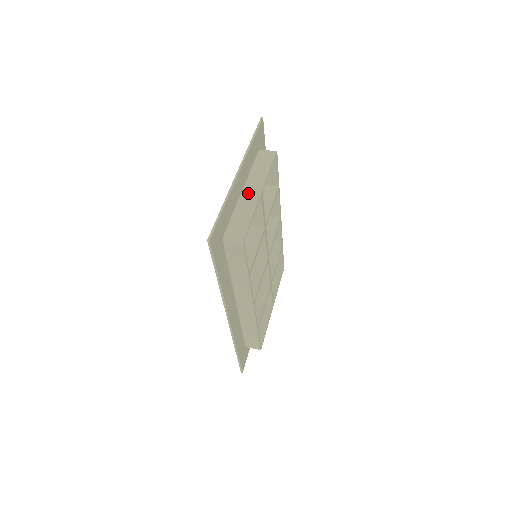
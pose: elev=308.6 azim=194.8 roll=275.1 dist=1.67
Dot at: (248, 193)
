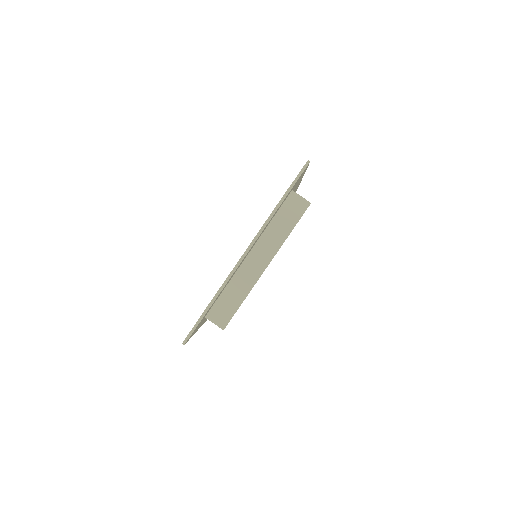
Dot at: (252, 263)
